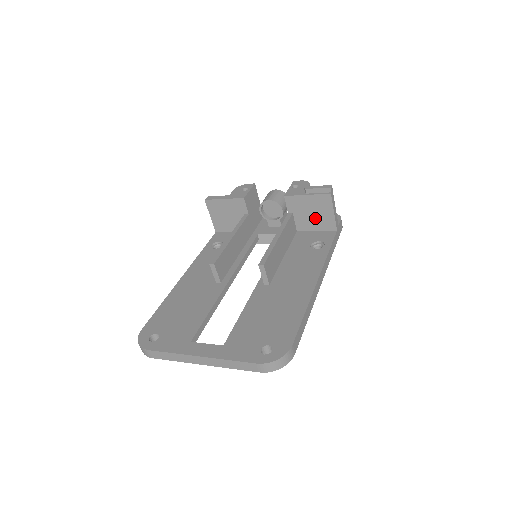
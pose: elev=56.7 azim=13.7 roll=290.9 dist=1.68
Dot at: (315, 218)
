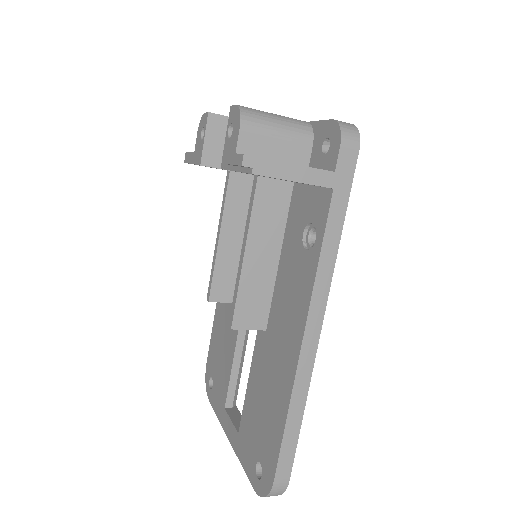
Dot at: (286, 180)
